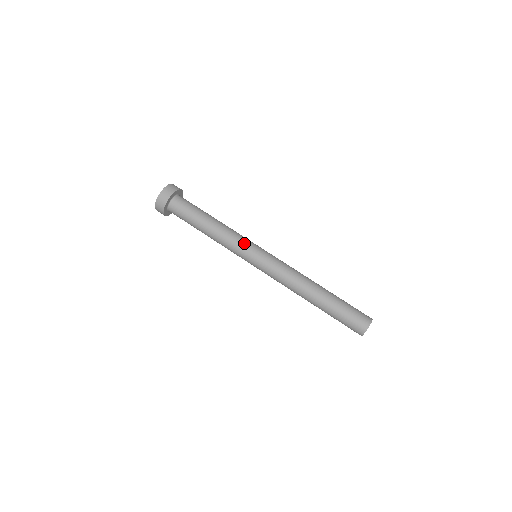
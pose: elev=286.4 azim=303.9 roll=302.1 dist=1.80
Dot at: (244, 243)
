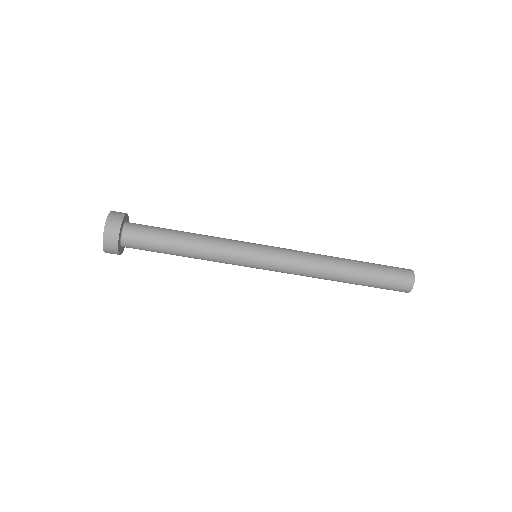
Dot at: (238, 245)
